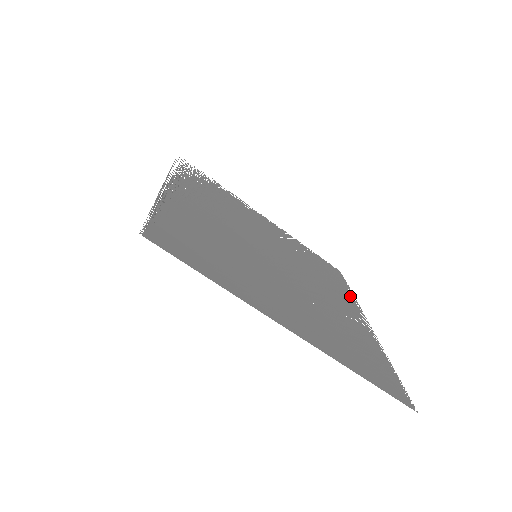
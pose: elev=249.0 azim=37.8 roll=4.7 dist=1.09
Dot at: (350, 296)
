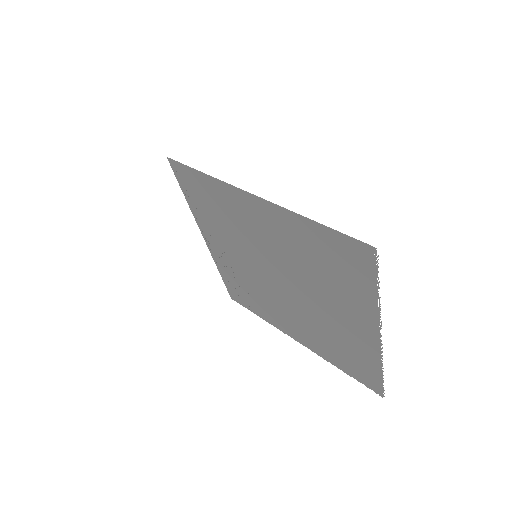
Dot at: (372, 357)
